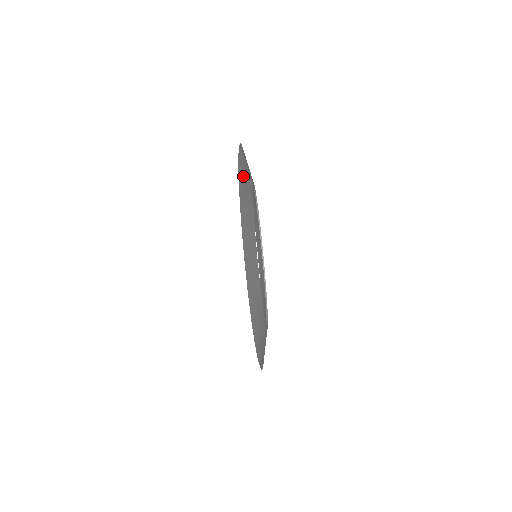
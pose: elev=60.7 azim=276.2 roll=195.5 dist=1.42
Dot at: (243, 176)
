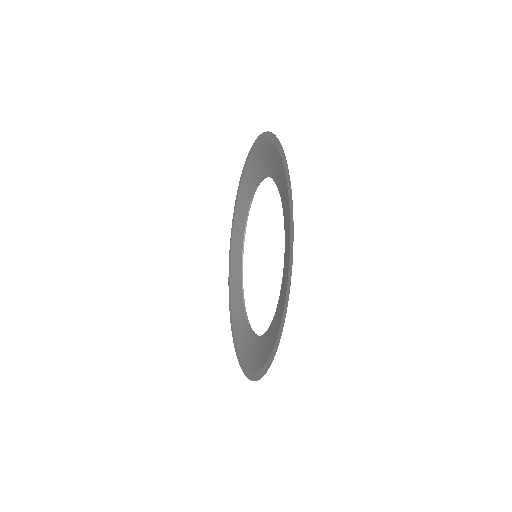
Dot at: occluded
